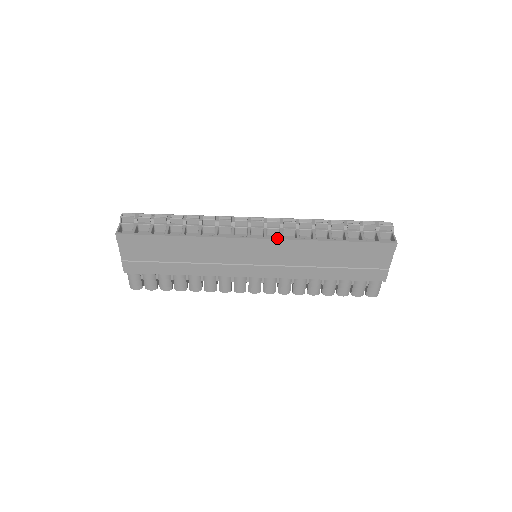
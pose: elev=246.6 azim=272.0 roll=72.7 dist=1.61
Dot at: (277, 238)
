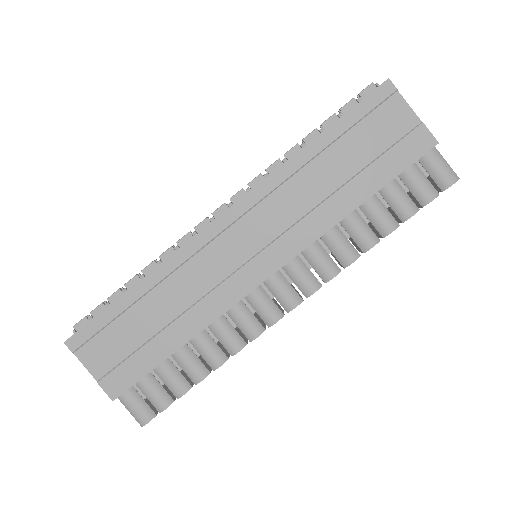
Dot at: (243, 196)
